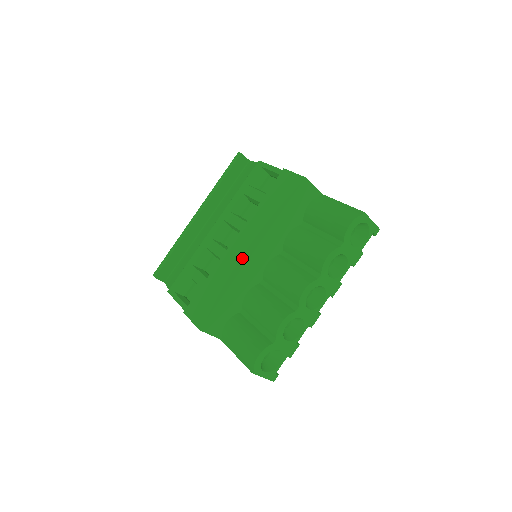
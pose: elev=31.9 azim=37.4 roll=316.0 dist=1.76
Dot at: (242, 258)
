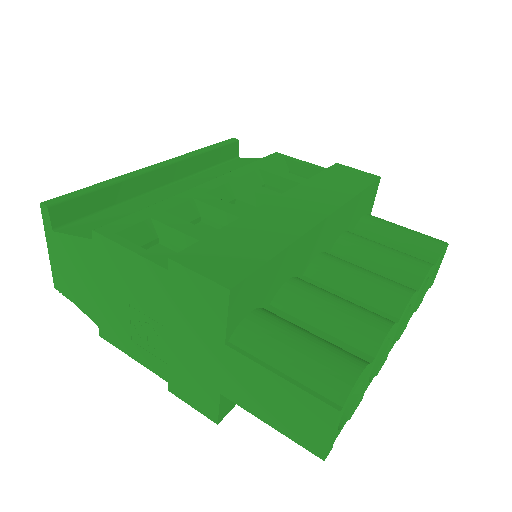
Dot at: (305, 218)
